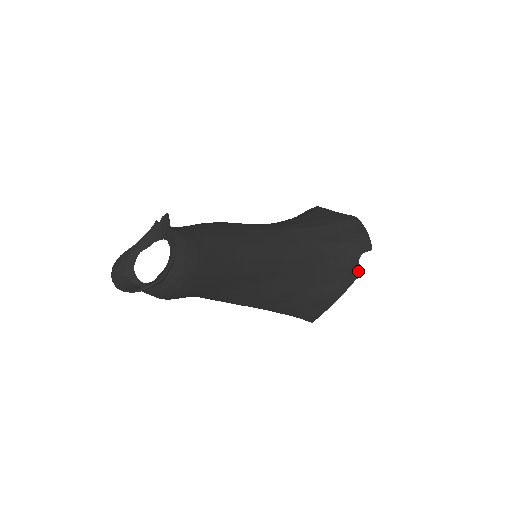
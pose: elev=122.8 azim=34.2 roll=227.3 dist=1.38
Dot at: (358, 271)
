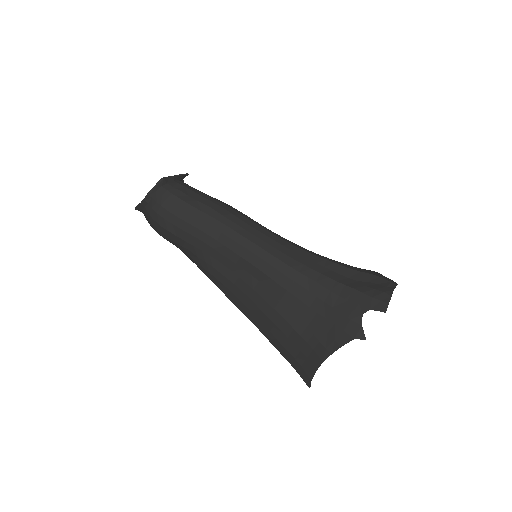
Dot at: (359, 329)
